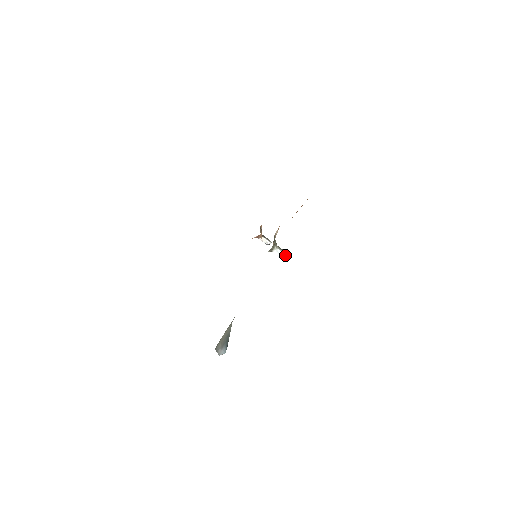
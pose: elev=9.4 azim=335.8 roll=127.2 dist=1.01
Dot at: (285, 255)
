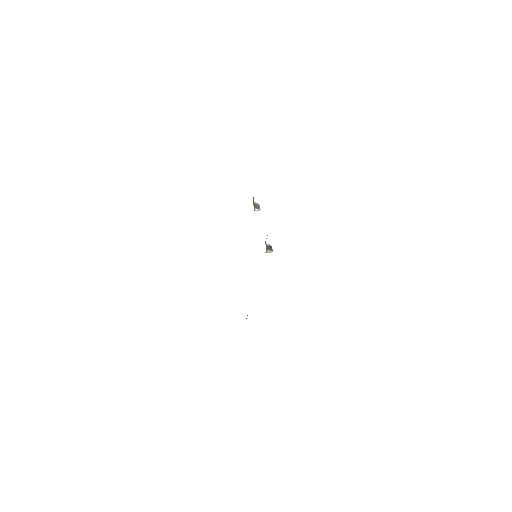
Dot at: occluded
